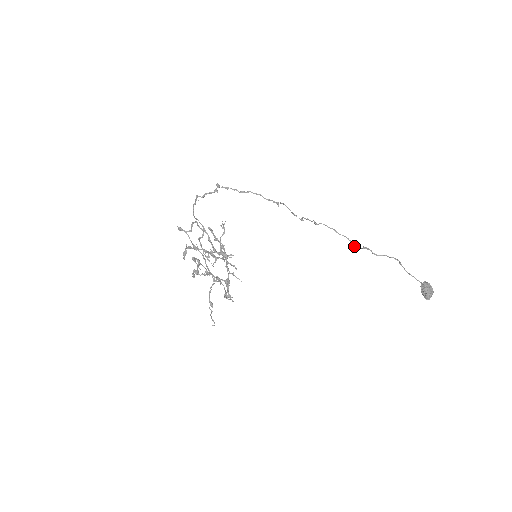
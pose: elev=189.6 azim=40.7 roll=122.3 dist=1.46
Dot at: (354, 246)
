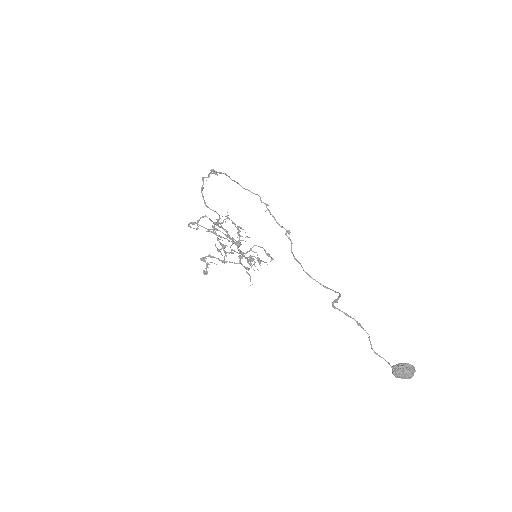
Dot at: occluded
